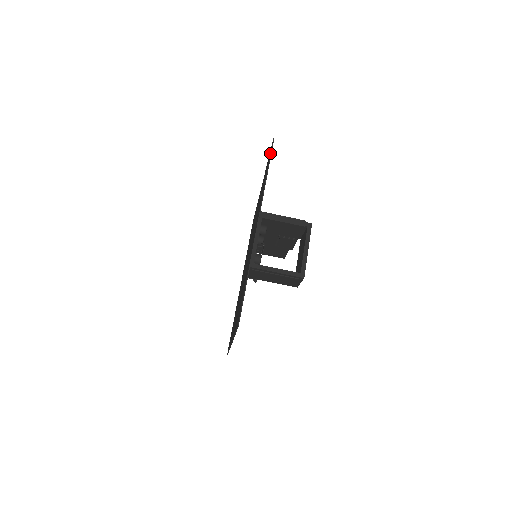
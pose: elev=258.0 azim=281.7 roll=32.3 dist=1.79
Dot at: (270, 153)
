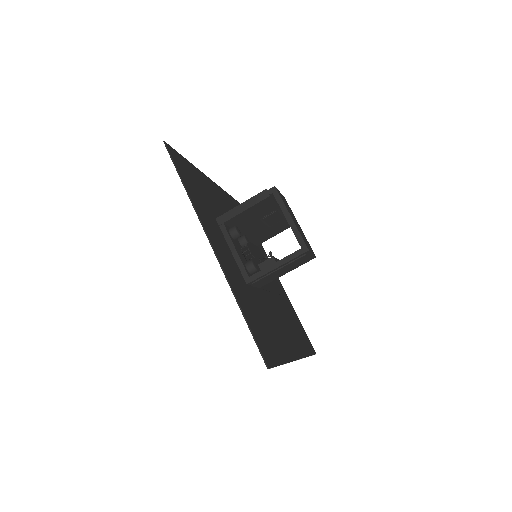
Dot at: (171, 159)
